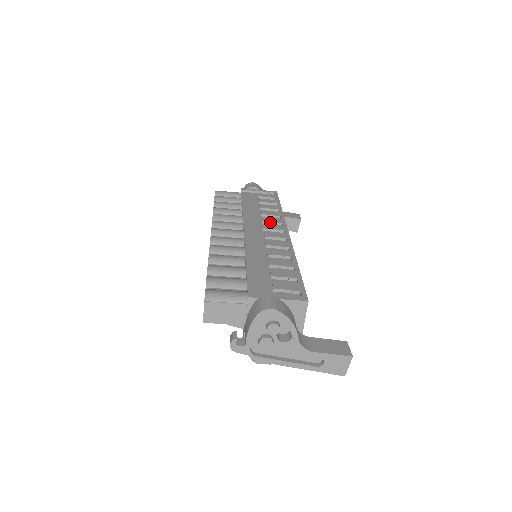
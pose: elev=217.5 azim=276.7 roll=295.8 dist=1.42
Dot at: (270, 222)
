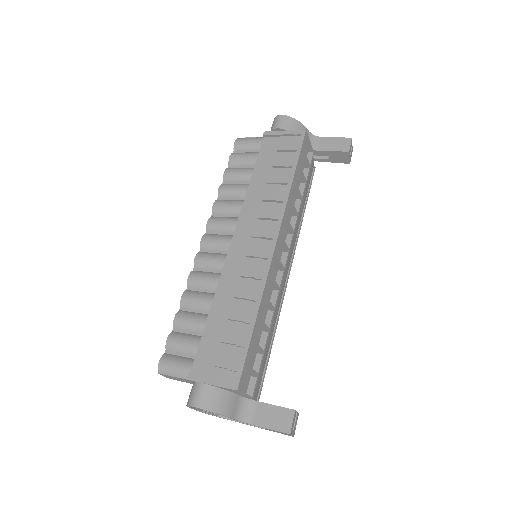
Dot at: (265, 218)
